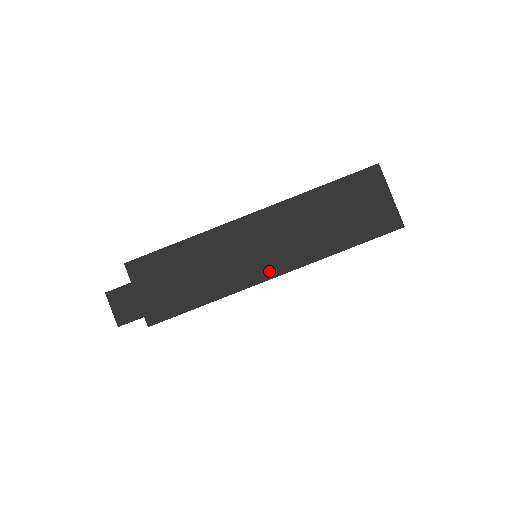
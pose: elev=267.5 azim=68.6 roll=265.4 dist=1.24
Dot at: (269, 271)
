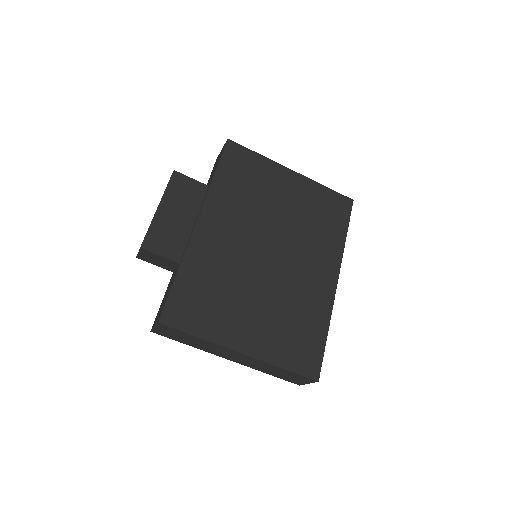
Dot at: (228, 358)
